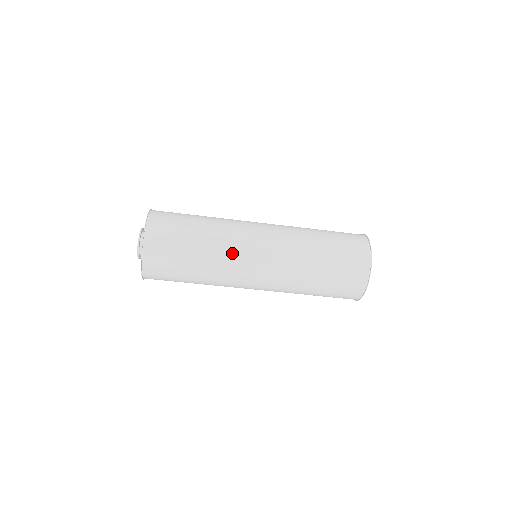
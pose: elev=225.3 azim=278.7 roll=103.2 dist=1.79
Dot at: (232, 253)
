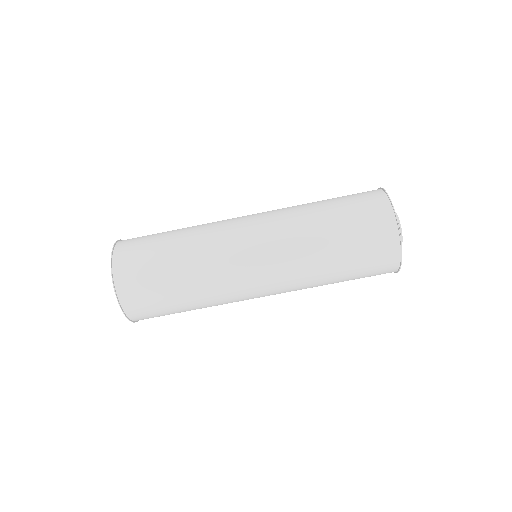
Dot at: (216, 243)
